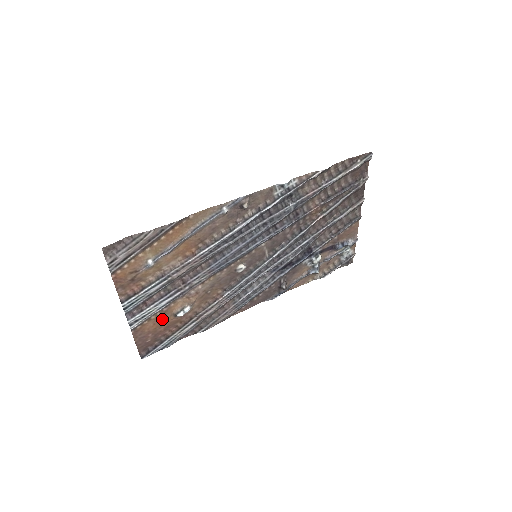
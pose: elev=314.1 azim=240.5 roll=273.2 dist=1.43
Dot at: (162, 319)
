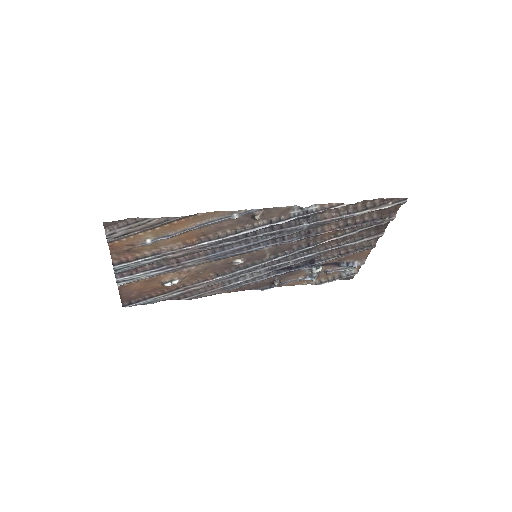
Dot at: (150, 283)
